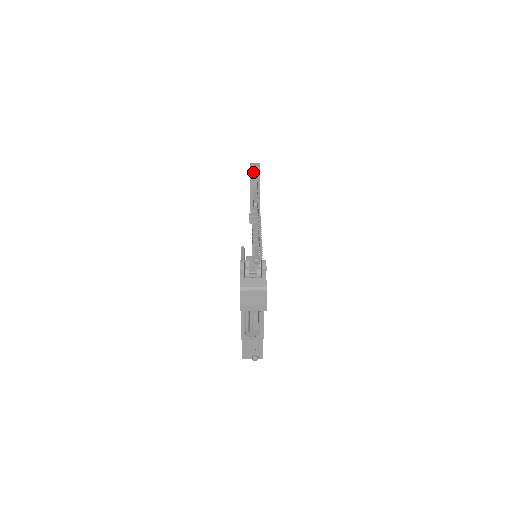
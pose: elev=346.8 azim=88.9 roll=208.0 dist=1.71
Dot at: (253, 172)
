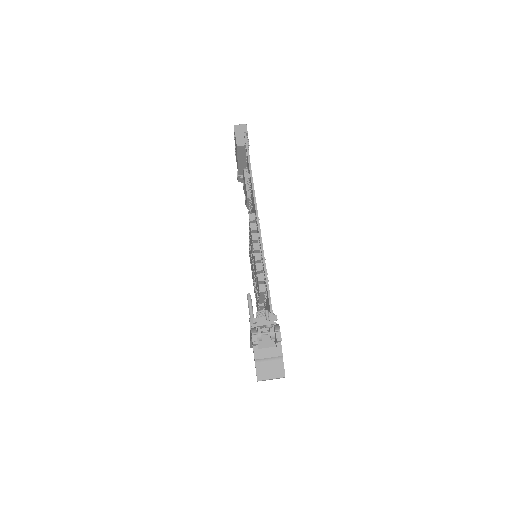
Dot at: (240, 144)
